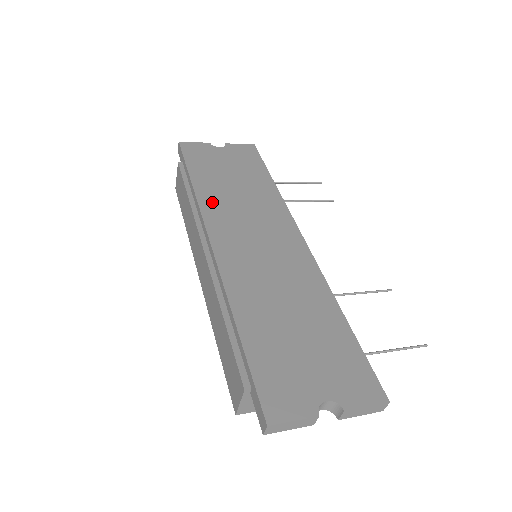
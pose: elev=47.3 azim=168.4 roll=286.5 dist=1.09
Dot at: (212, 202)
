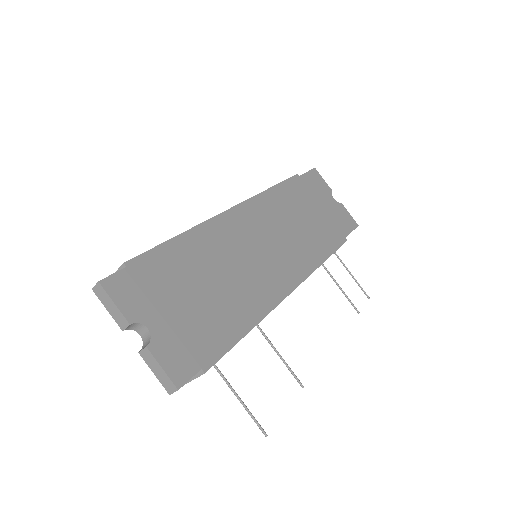
Dot at: (278, 202)
